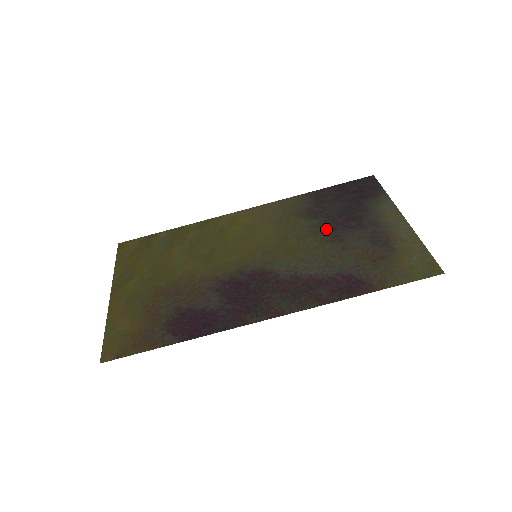
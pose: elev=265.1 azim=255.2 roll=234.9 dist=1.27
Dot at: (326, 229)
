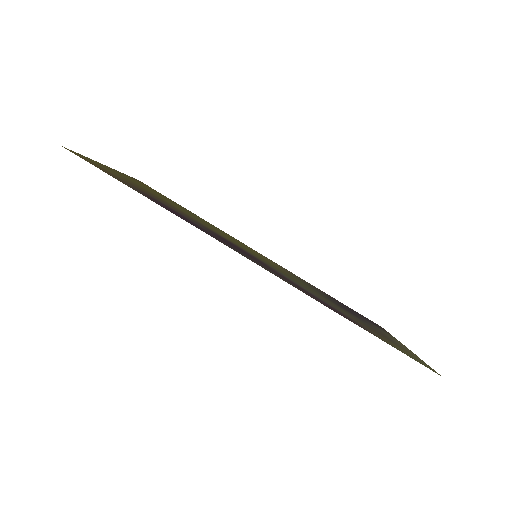
Dot at: (329, 299)
